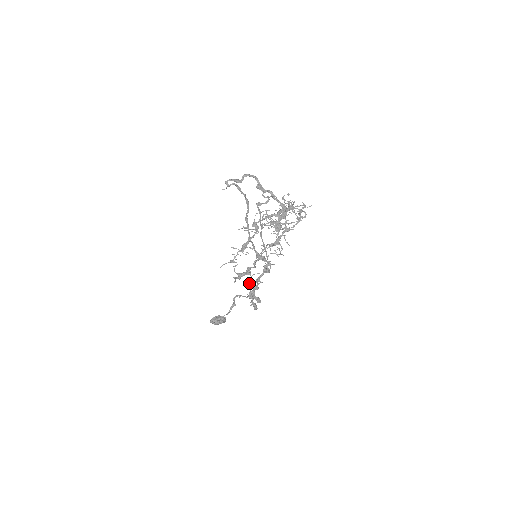
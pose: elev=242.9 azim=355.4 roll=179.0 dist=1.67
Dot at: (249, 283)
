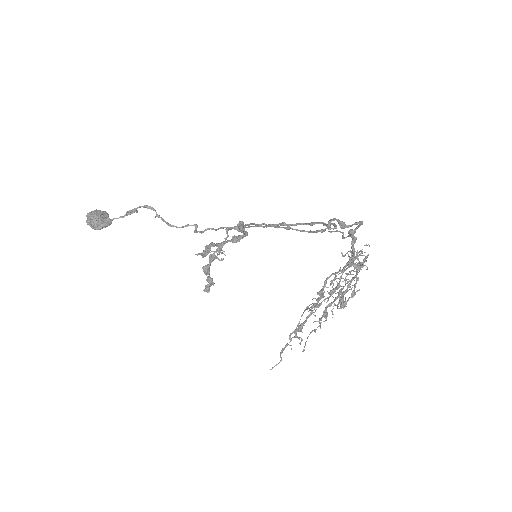
Dot at: (196, 232)
